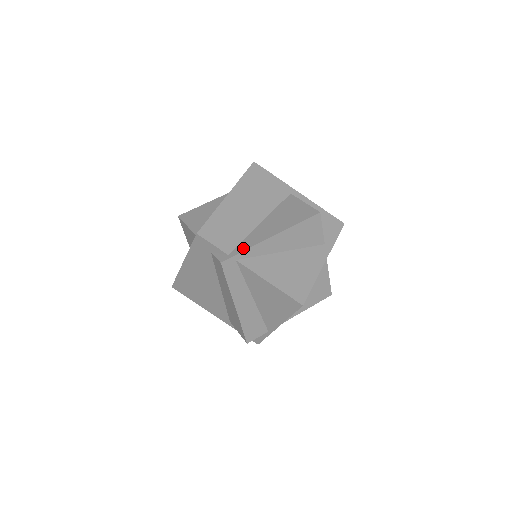
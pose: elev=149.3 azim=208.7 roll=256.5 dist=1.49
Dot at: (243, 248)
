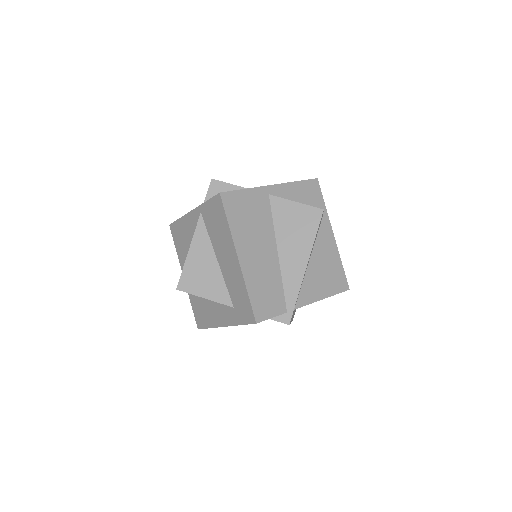
Dot at: (293, 297)
